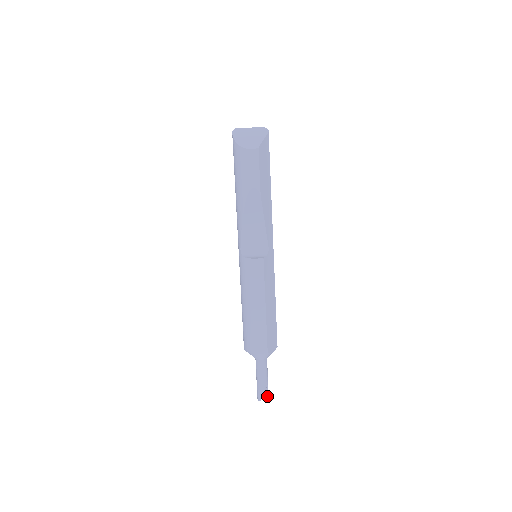
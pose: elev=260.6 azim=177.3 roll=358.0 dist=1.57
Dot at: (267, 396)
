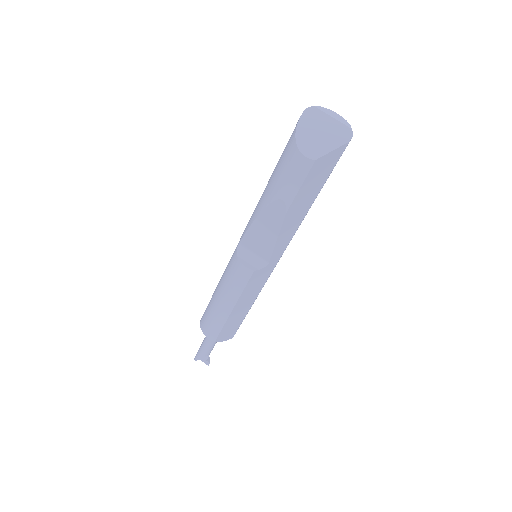
Dot at: (204, 360)
